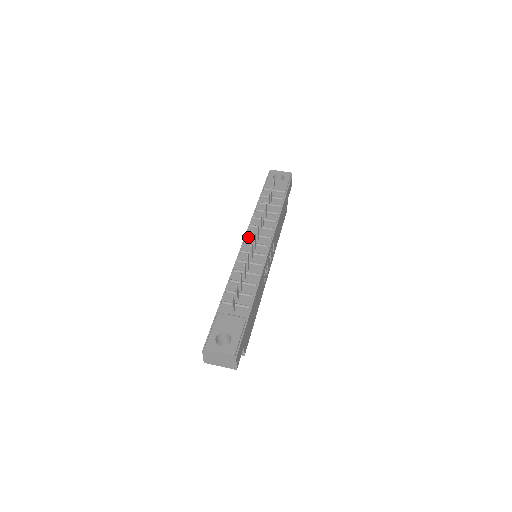
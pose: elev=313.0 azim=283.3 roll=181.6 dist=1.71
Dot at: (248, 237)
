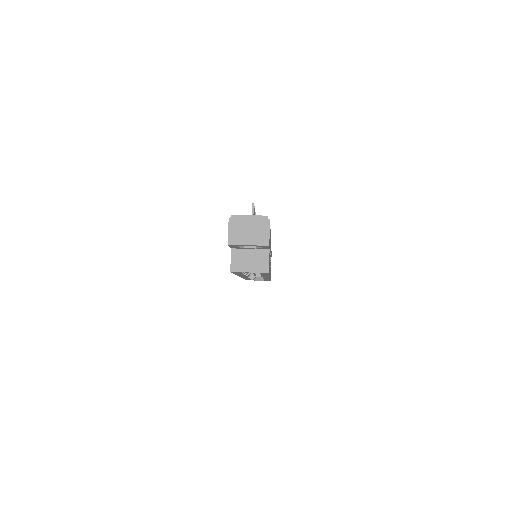
Dot at: occluded
